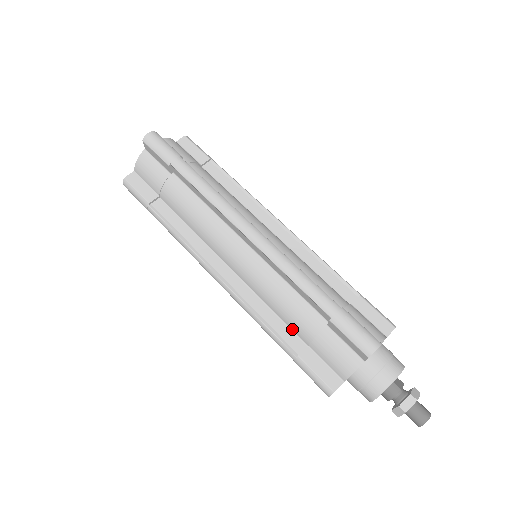
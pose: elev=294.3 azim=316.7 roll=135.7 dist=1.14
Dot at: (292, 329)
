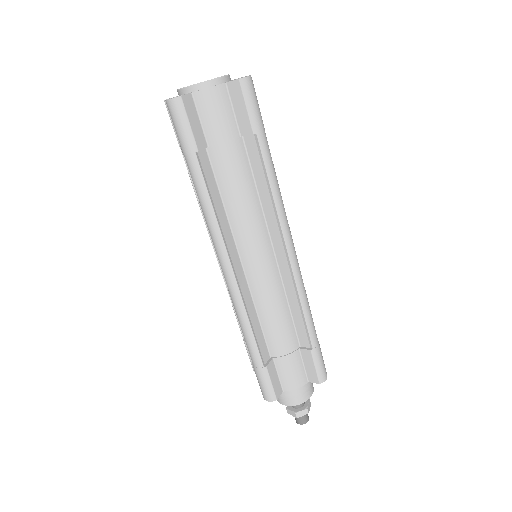
Dot at: occluded
